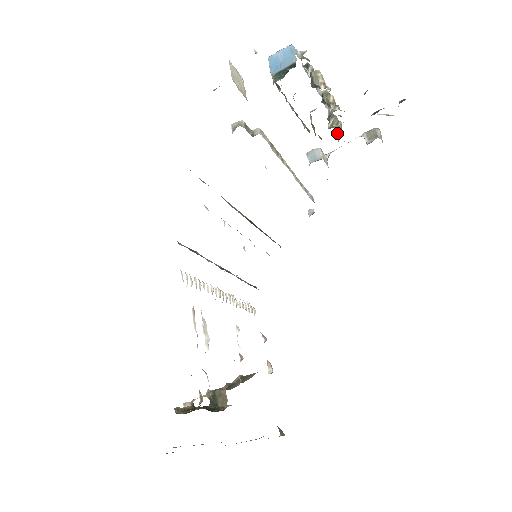
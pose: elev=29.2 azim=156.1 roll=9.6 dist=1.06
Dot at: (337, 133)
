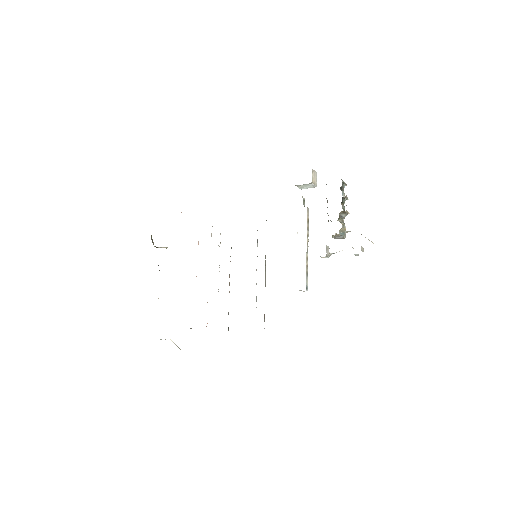
Dot at: (341, 231)
